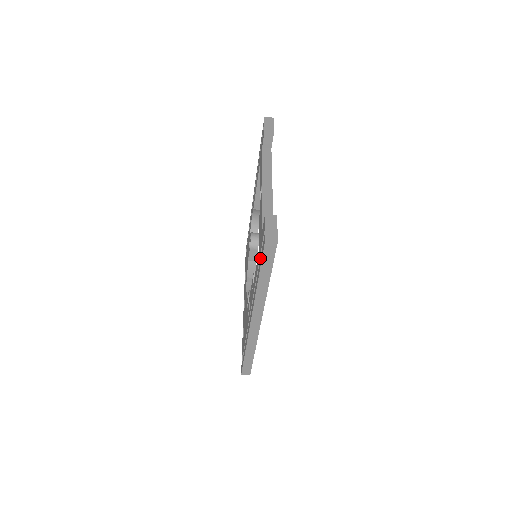
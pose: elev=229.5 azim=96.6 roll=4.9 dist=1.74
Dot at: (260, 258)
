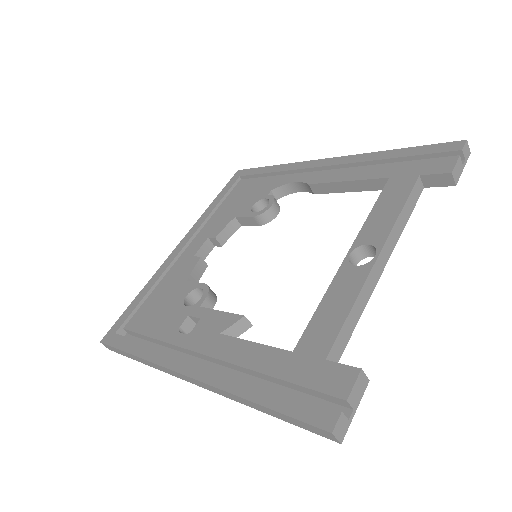
Dot at: (287, 393)
